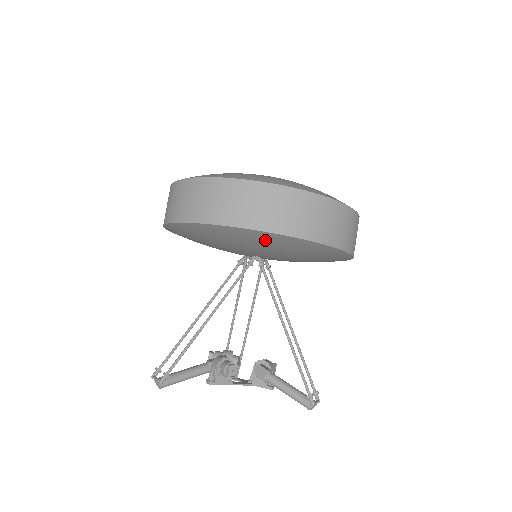
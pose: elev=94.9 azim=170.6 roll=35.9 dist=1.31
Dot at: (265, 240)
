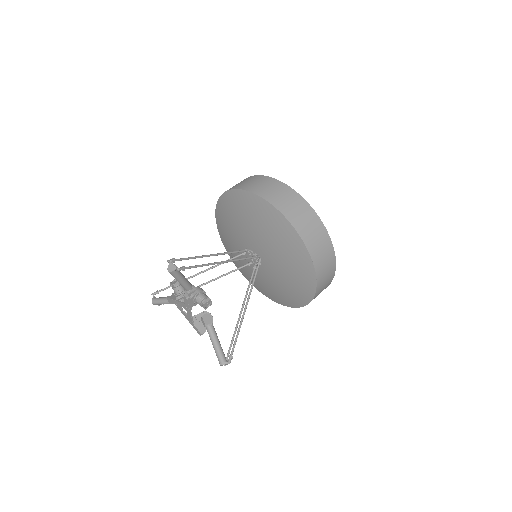
Dot at: (298, 257)
